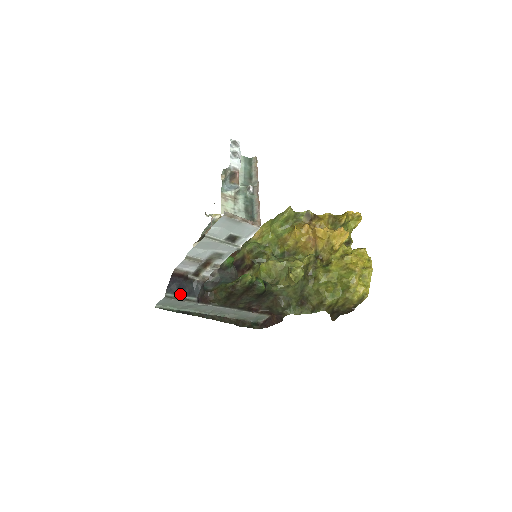
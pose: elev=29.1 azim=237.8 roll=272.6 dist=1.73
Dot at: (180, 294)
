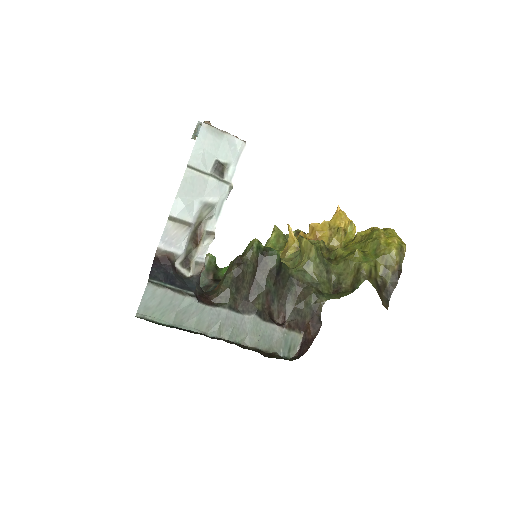
Dot at: (169, 284)
